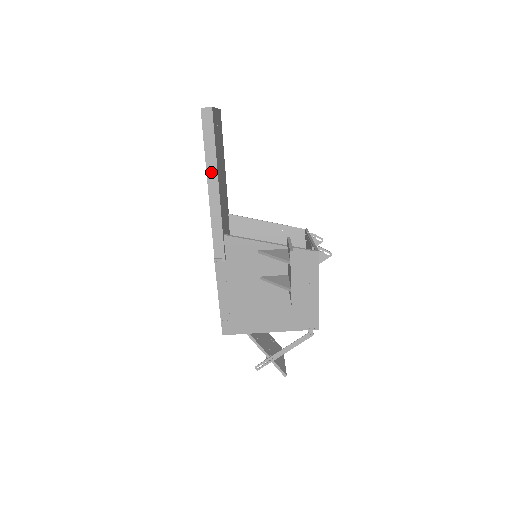
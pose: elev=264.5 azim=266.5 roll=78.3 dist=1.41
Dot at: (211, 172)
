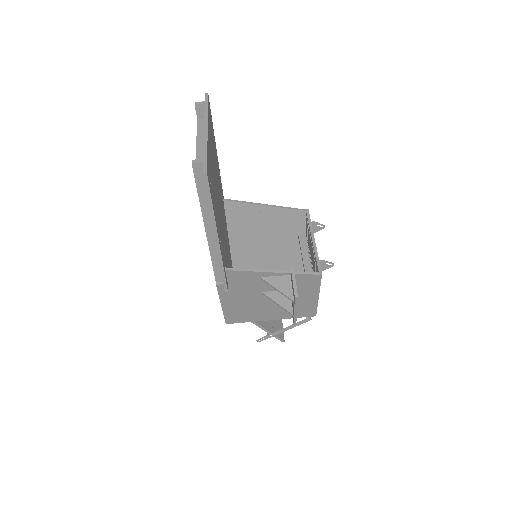
Dot at: (208, 219)
